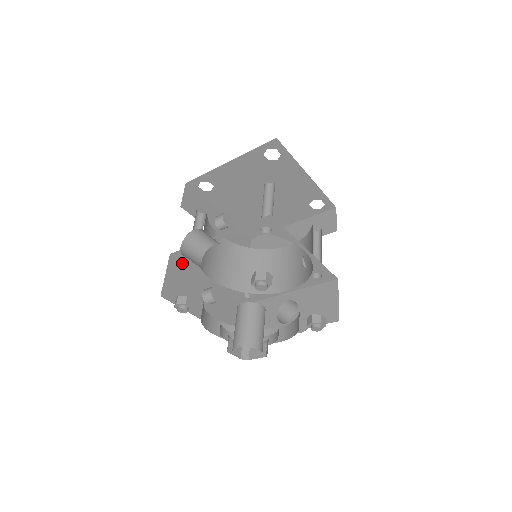
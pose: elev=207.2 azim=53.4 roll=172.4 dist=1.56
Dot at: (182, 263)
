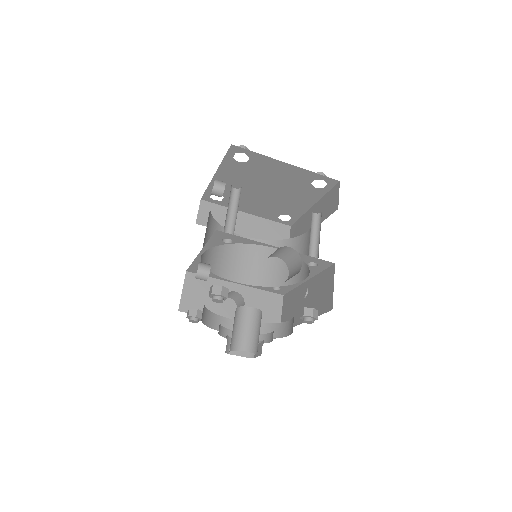
Dot at: (210, 238)
